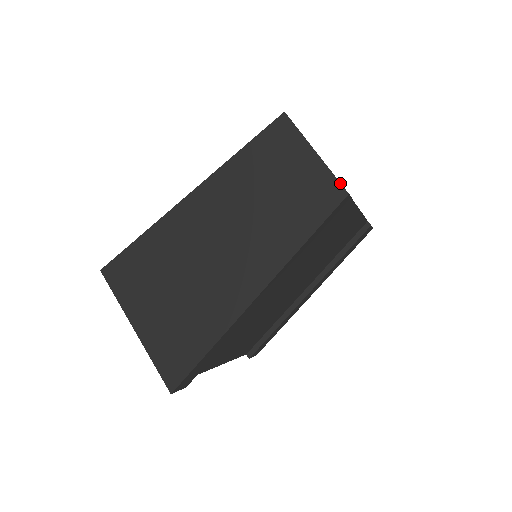
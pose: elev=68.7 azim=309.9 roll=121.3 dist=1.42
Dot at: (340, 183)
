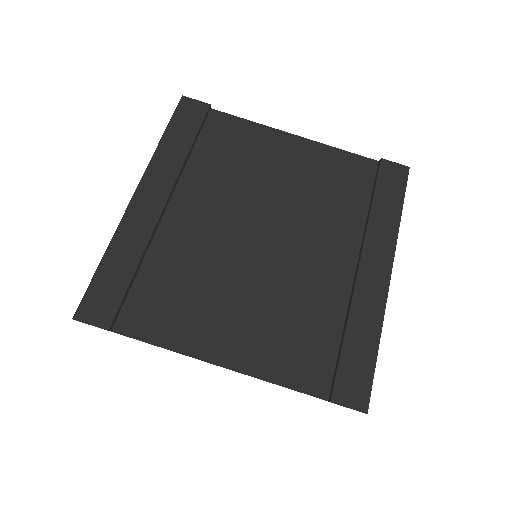
Dot at: occluded
